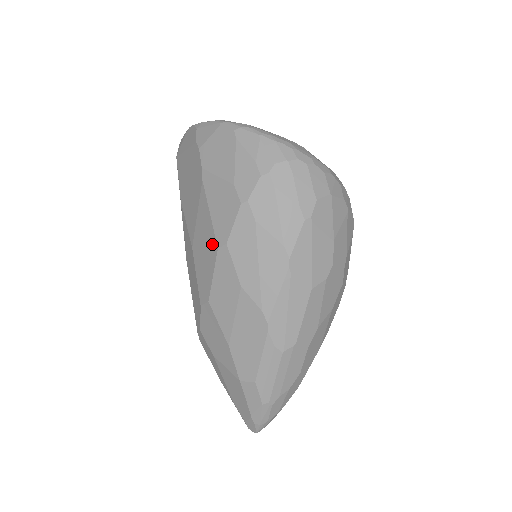
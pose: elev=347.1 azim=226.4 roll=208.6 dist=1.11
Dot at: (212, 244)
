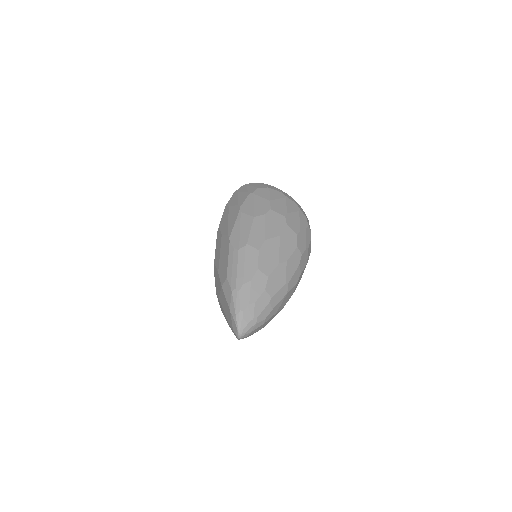
Dot at: occluded
